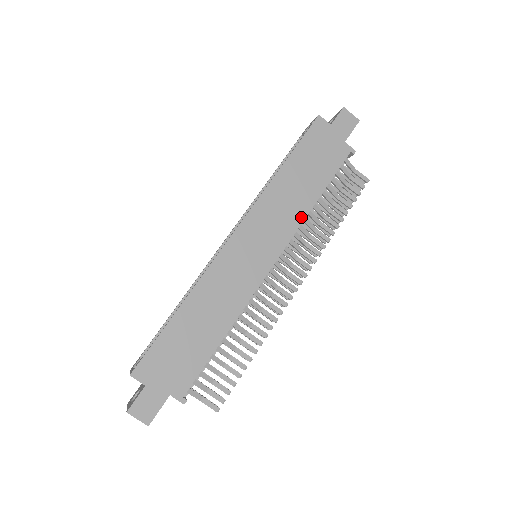
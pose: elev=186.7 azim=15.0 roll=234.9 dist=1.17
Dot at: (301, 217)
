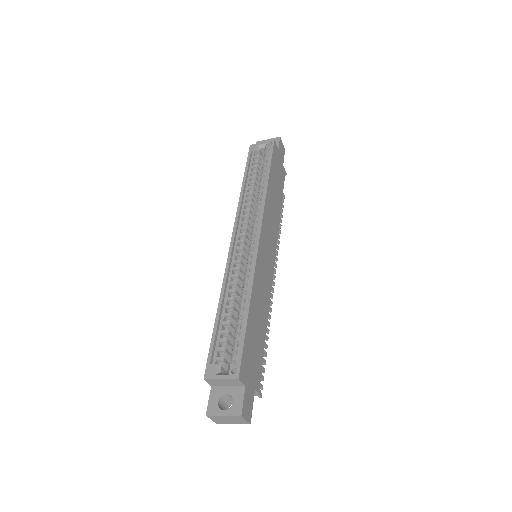
Dot at: (278, 224)
